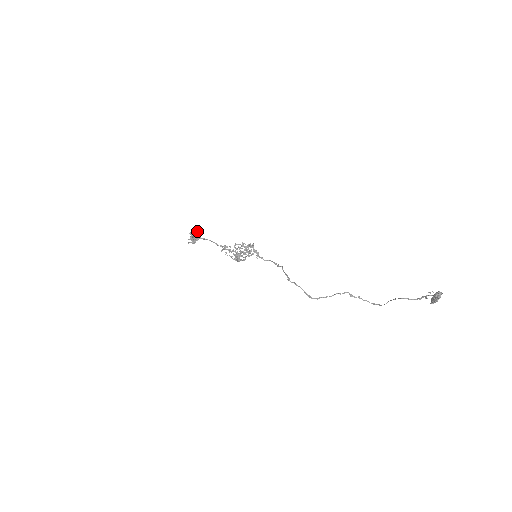
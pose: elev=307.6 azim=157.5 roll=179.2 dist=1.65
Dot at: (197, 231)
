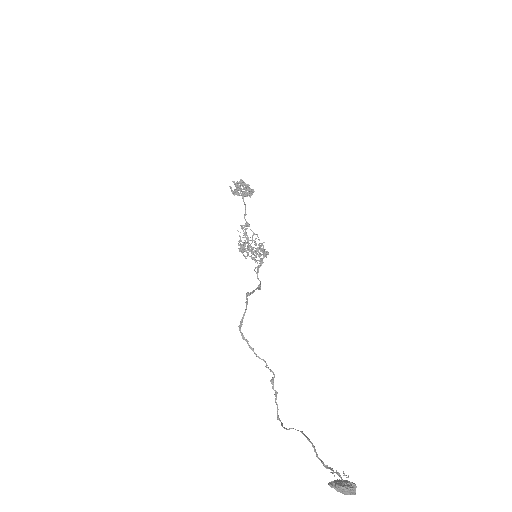
Dot at: (248, 186)
